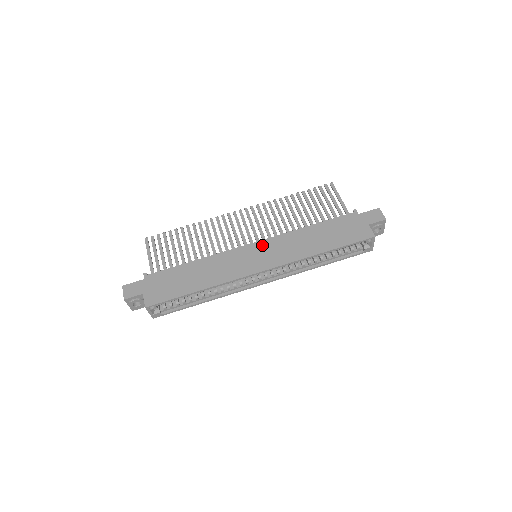
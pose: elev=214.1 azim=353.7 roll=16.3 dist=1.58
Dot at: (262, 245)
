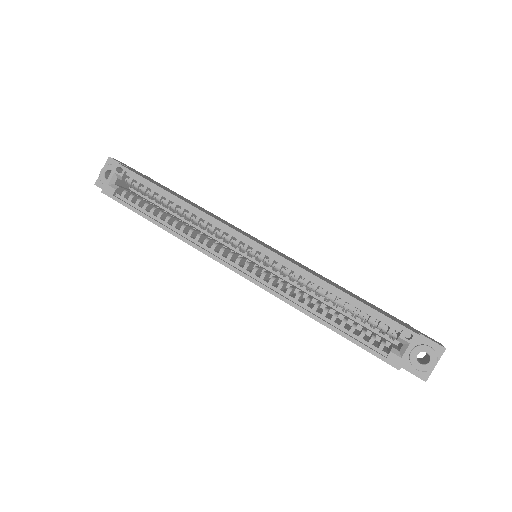
Dot at: (275, 249)
